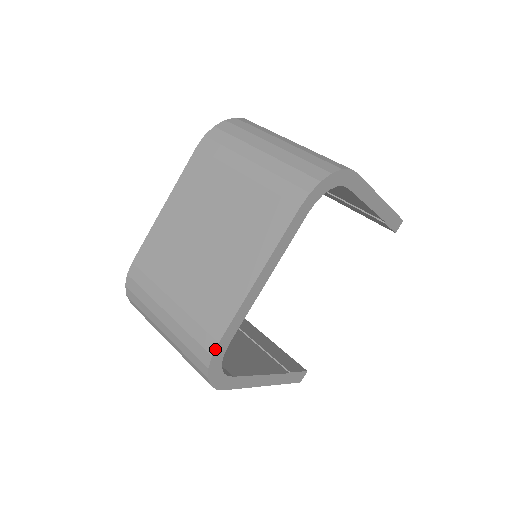
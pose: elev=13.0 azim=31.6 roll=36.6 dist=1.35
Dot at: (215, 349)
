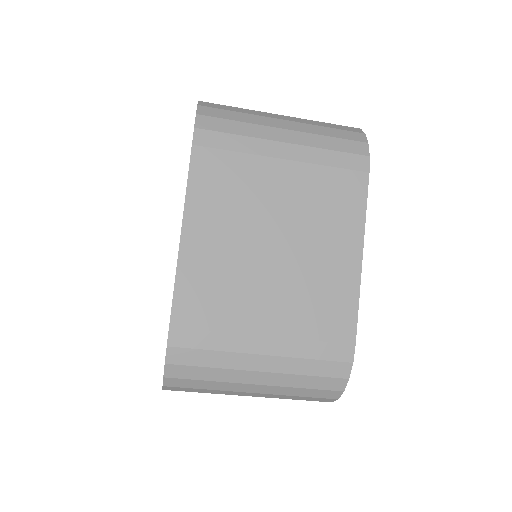
Dot at: (354, 353)
